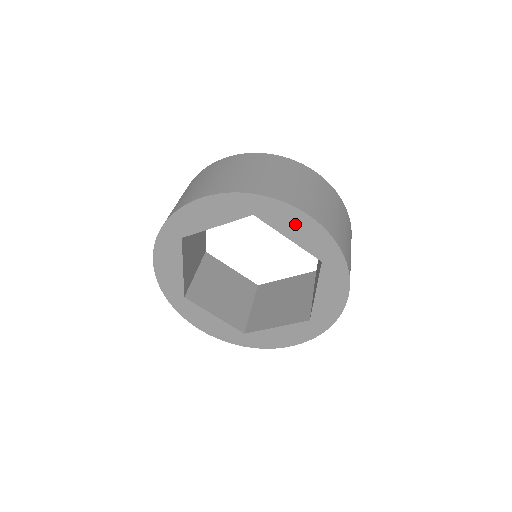
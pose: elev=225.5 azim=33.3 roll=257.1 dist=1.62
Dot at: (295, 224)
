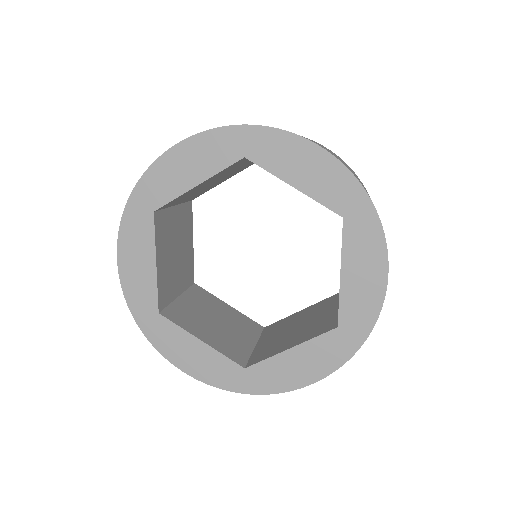
Dot at: (300, 162)
